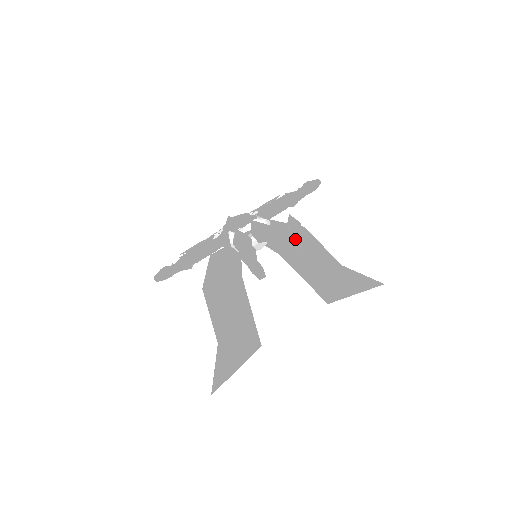
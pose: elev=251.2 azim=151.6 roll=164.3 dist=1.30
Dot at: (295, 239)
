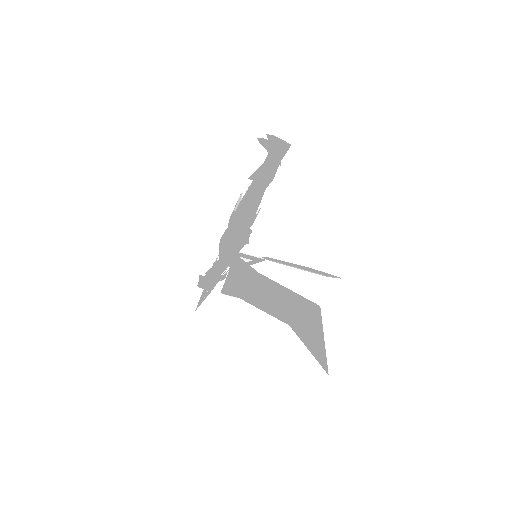
Dot at: (280, 140)
